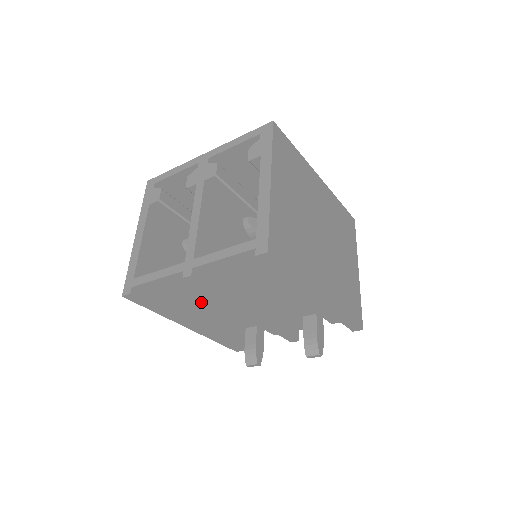
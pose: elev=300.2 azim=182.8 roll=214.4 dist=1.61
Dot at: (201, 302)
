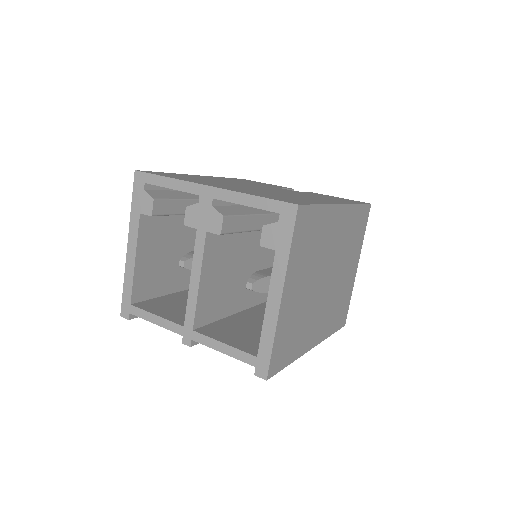
Dot at: occluded
